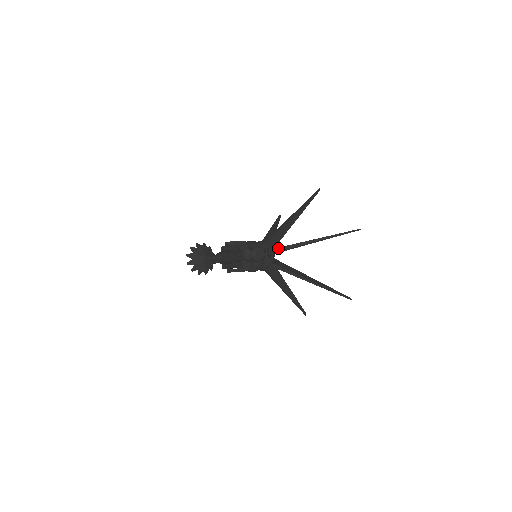
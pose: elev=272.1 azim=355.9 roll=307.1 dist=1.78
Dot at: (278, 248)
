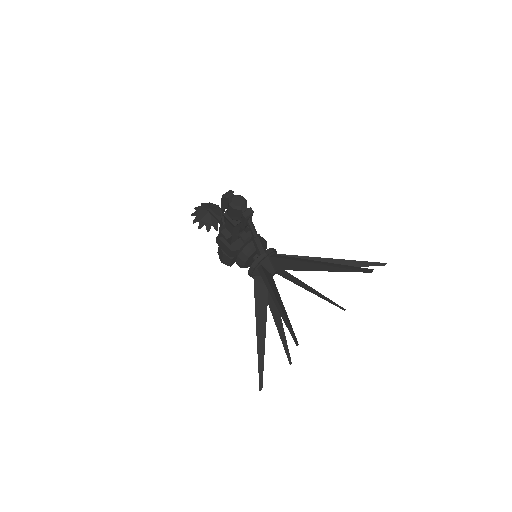
Dot at: (278, 255)
